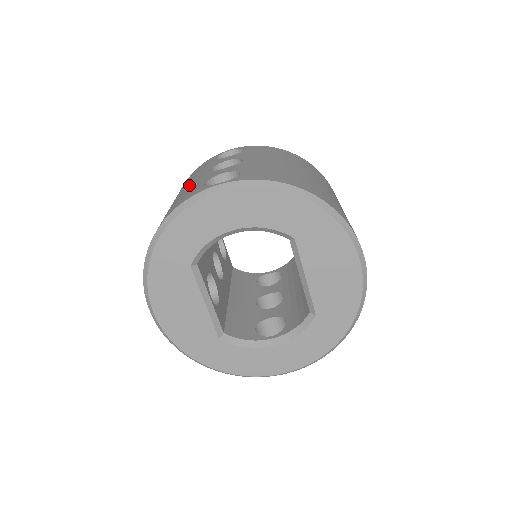
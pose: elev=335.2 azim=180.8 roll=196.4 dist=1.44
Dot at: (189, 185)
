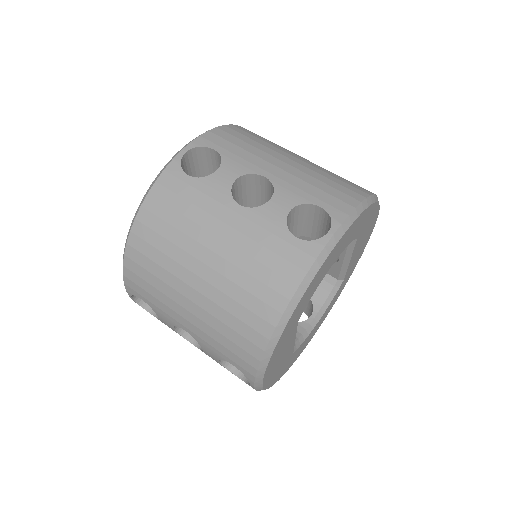
Dot at: (231, 237)
